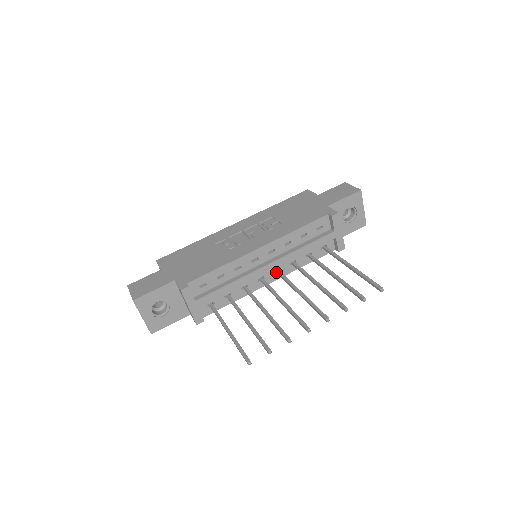
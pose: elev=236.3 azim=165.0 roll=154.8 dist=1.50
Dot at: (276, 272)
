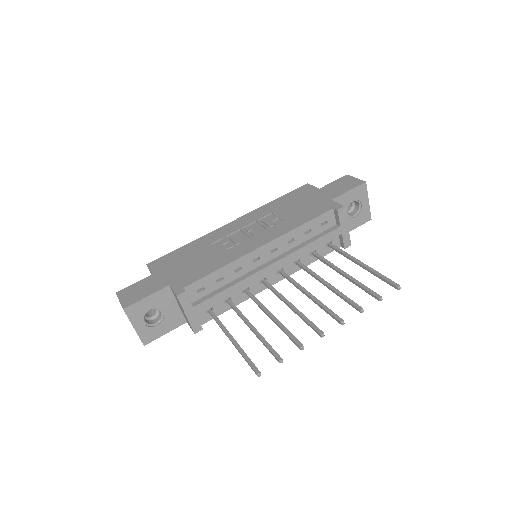
Dot at: (279, 273)
